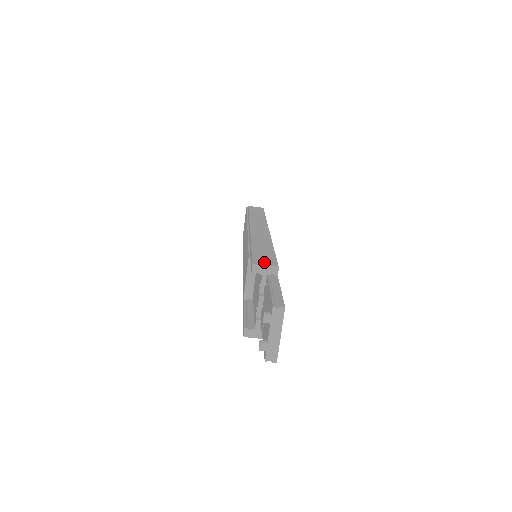
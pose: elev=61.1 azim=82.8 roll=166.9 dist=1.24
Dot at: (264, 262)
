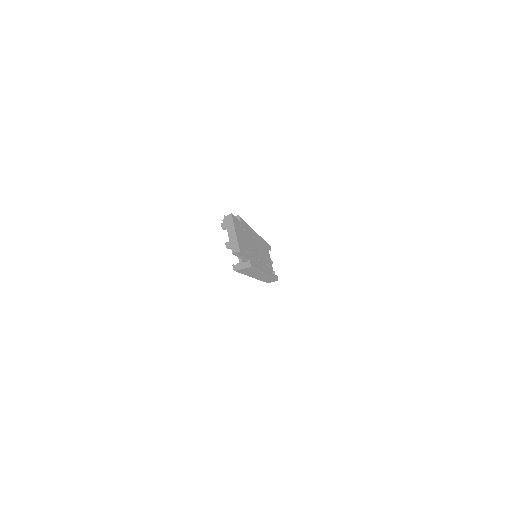
Dot at: occluded
